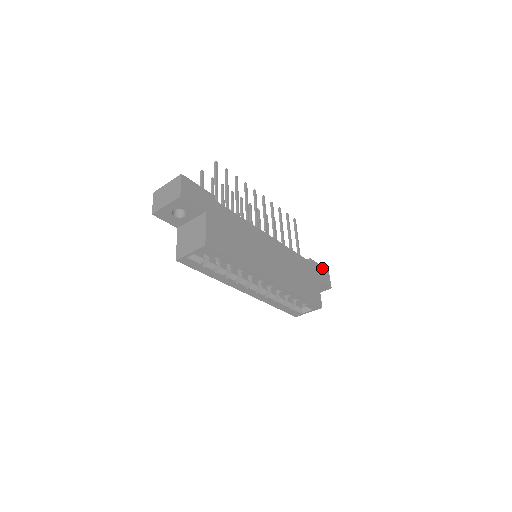
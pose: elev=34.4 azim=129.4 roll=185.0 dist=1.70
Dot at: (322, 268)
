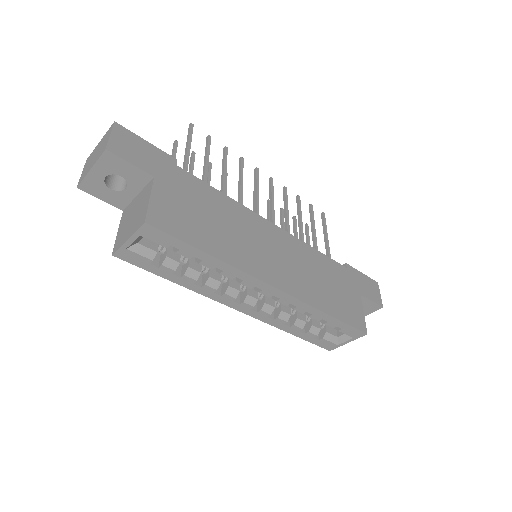
Dot at: (366, 278)
